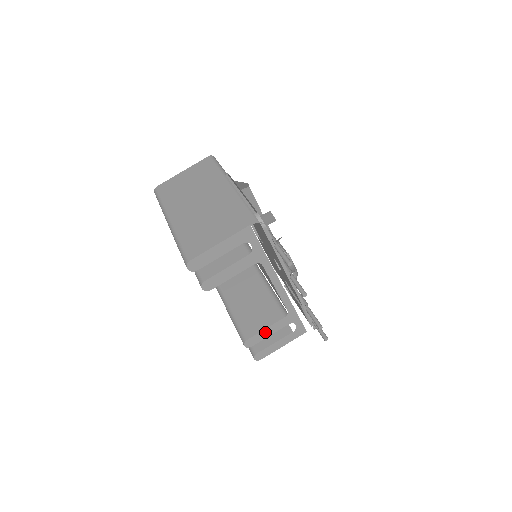
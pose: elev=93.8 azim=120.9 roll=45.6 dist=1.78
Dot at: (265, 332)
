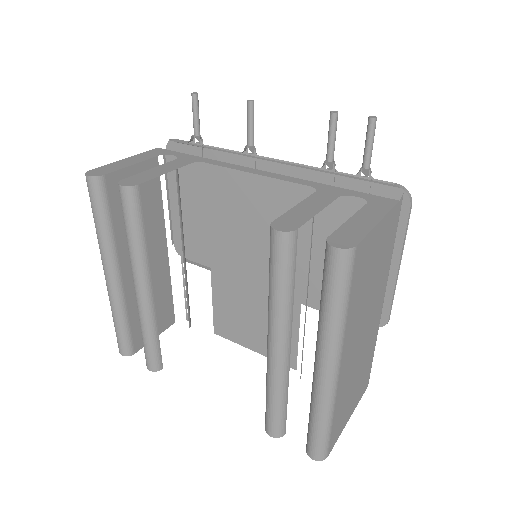
Dot at: (301, 211)
